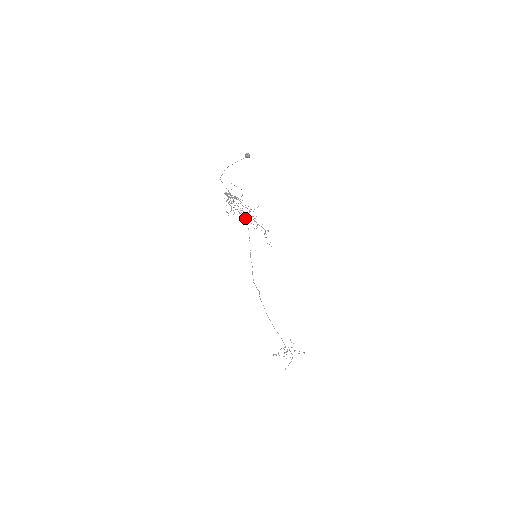
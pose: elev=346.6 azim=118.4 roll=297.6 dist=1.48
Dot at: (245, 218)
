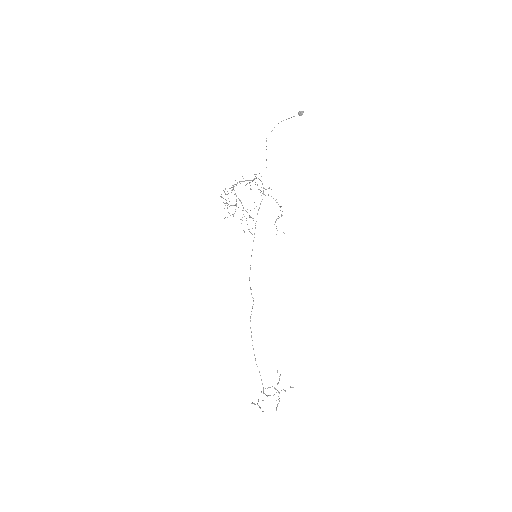
Dot at: occluded
